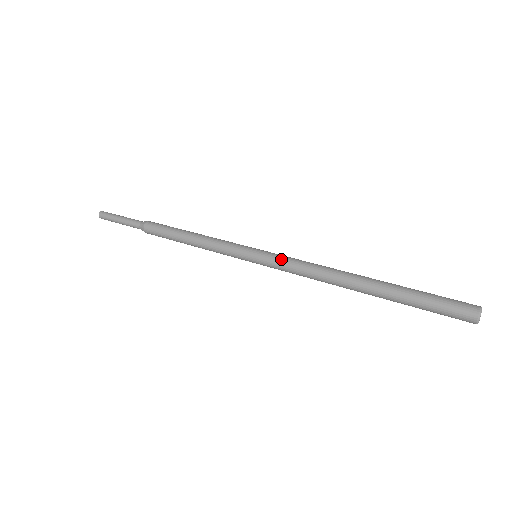
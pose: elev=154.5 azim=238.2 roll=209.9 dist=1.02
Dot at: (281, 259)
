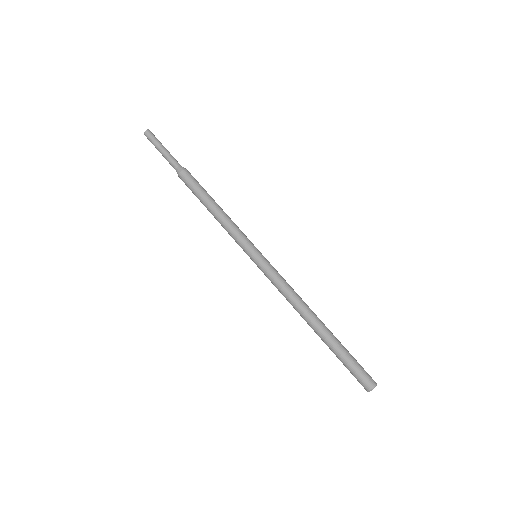
Dot at: (269, 277)
